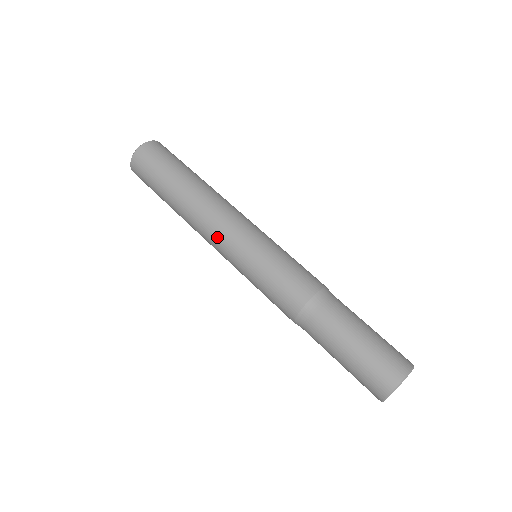
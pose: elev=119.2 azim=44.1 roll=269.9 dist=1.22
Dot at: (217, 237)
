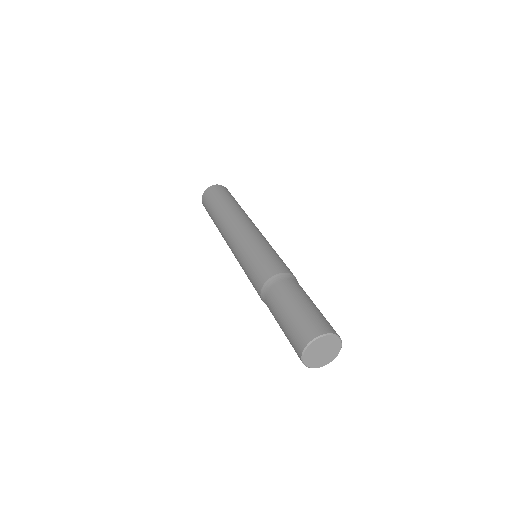
Dot at: (232, 236)
